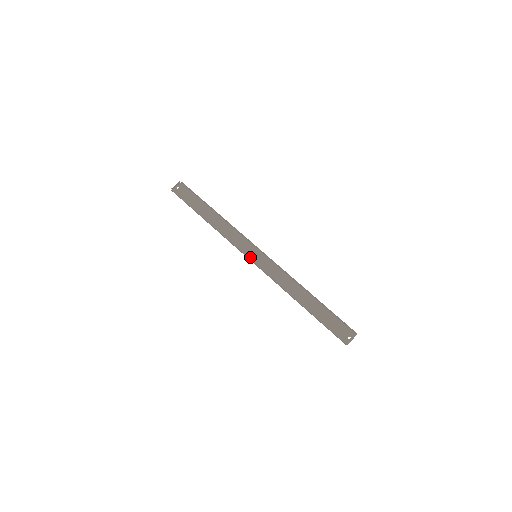
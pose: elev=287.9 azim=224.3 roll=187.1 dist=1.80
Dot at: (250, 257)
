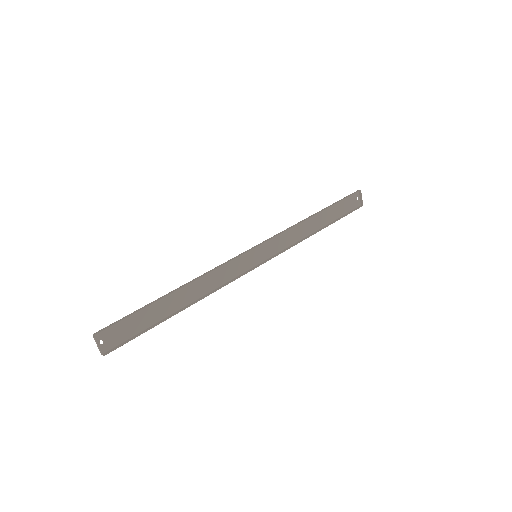
Dot at: (254, 264)
